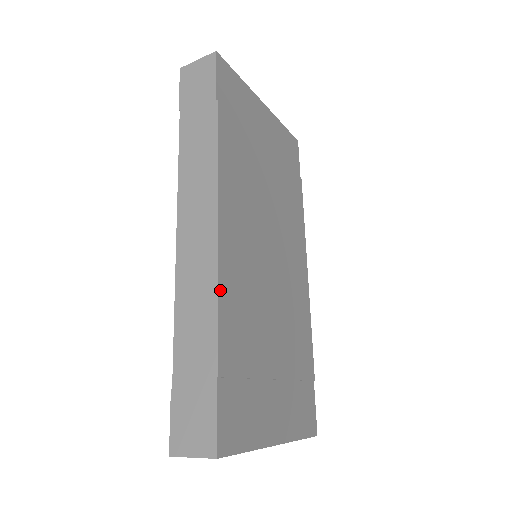
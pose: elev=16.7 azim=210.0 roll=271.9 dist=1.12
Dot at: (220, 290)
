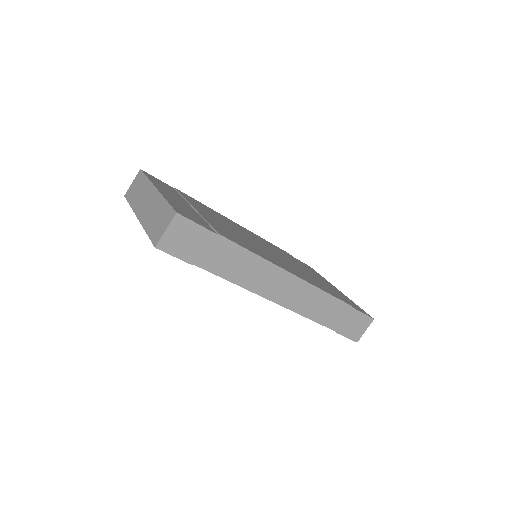
Dot at: (320, 289)
